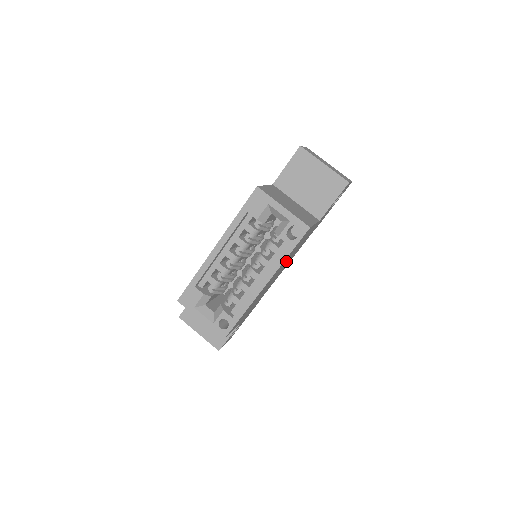
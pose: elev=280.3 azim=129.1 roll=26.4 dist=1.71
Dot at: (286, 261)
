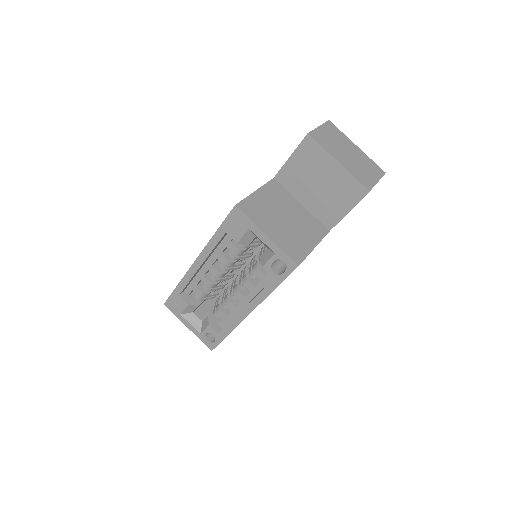
Dot at: occluded
